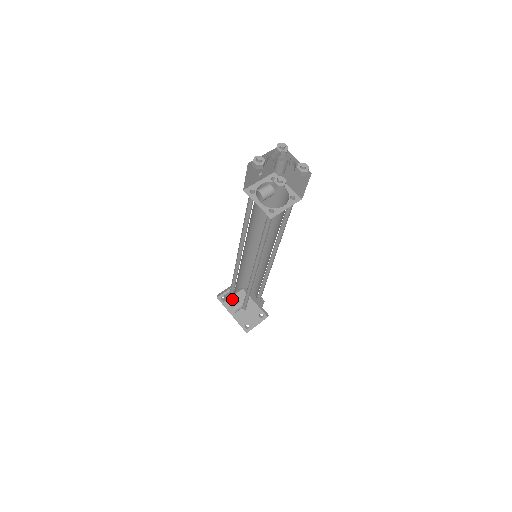
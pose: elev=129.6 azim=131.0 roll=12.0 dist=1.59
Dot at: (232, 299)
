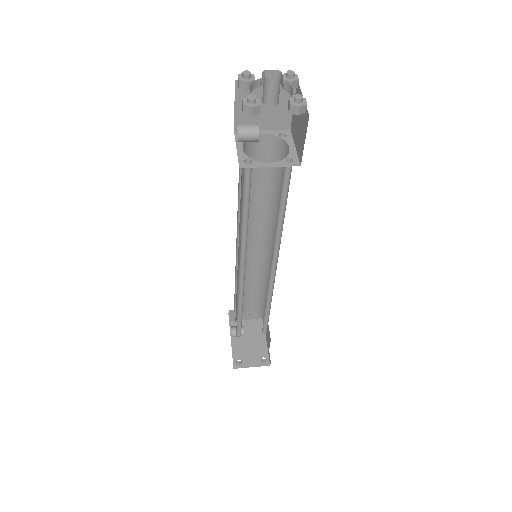
Dot at: (244, 324)
